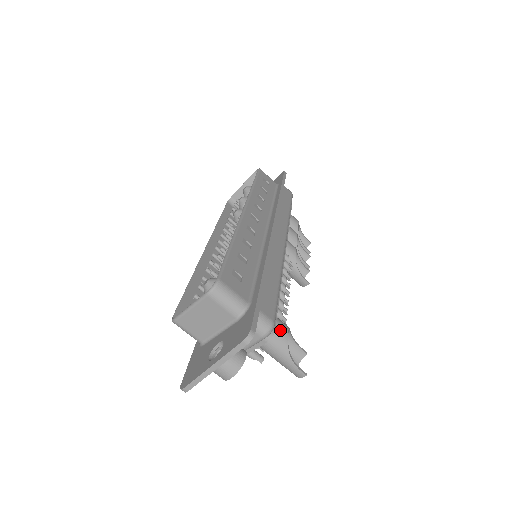
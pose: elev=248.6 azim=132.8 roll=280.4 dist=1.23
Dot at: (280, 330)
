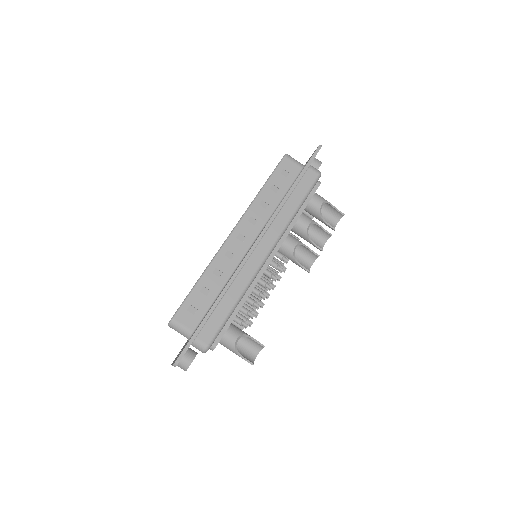
Dot at: (229, 340)
